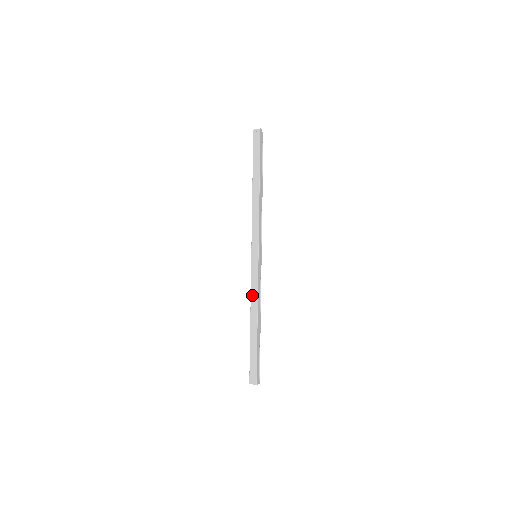
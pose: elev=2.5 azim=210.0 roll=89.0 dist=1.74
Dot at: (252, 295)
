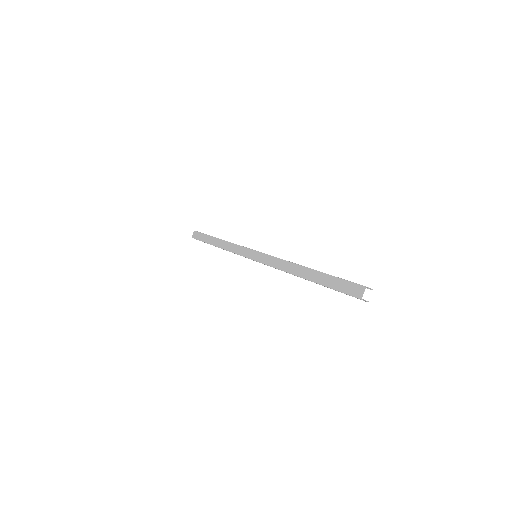
Dot at: (279, 267)
